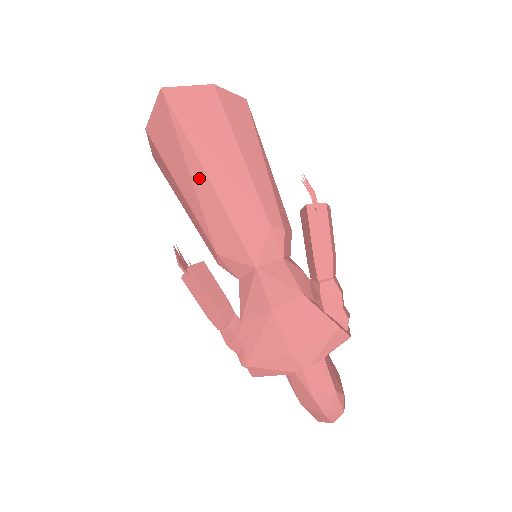
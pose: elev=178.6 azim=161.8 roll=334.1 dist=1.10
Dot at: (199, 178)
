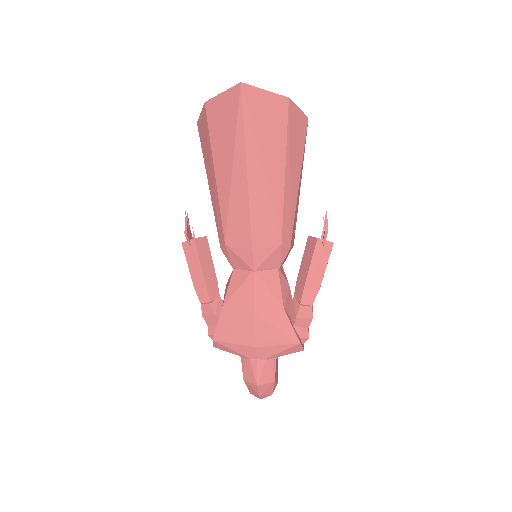
Dot at: (239, 179)
